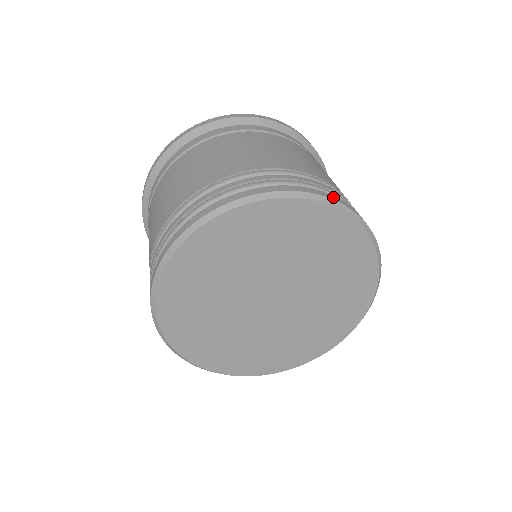
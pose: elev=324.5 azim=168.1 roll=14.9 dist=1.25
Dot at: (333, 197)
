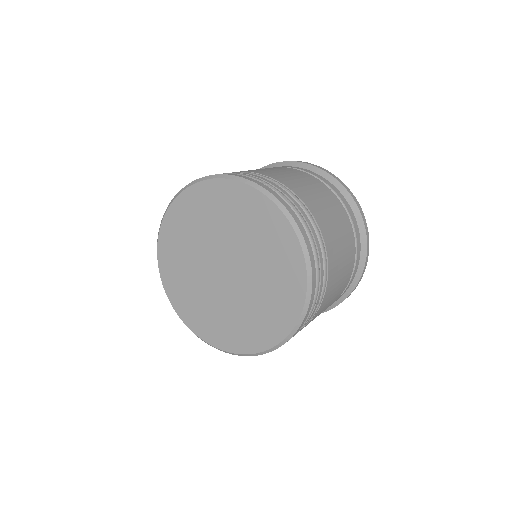
Dot at: (254, 181)
